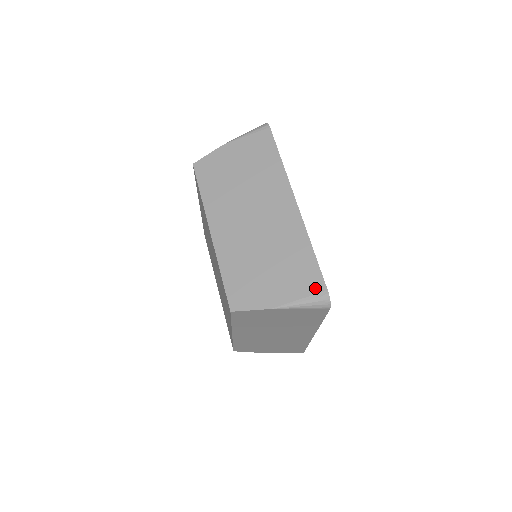
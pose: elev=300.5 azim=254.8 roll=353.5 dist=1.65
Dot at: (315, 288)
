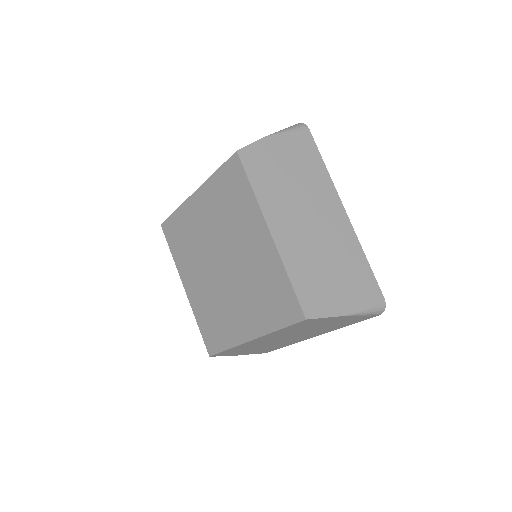
Dot at: (375, 296)
